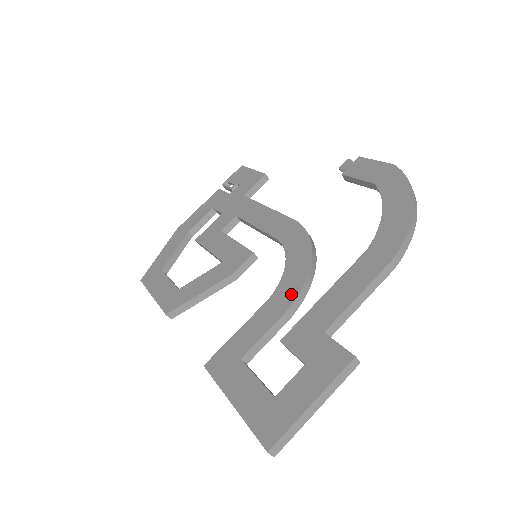
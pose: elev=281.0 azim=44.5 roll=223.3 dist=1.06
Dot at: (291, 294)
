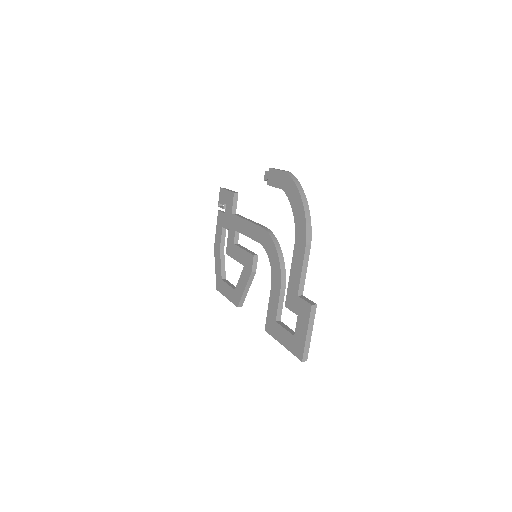
Dot at: (278, 278)
